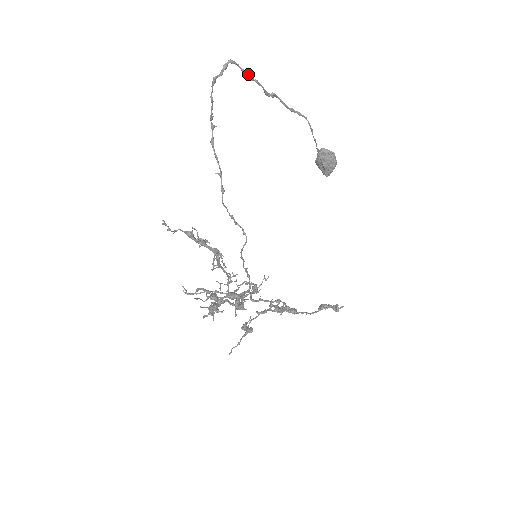
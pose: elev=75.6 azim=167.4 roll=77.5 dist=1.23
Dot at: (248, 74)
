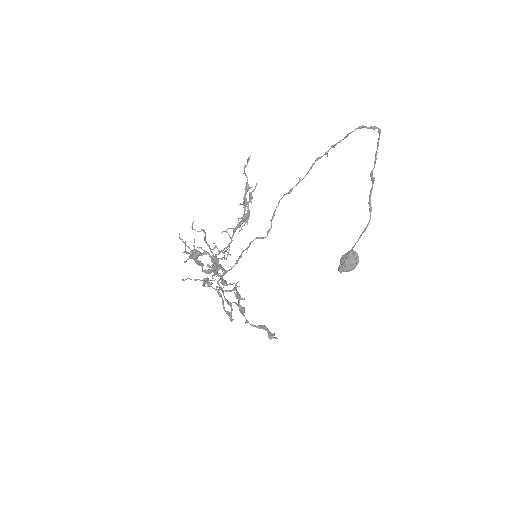
Dot at: occluded
